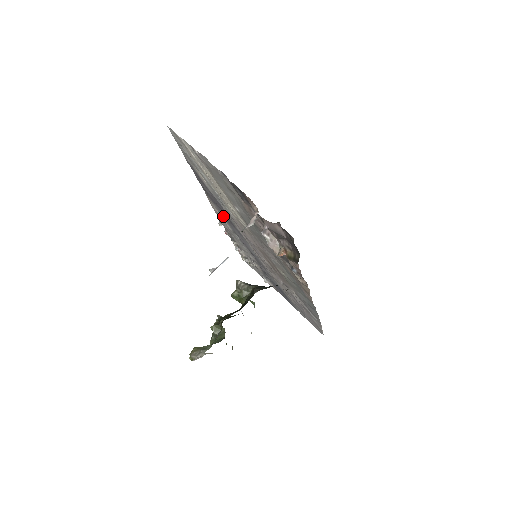
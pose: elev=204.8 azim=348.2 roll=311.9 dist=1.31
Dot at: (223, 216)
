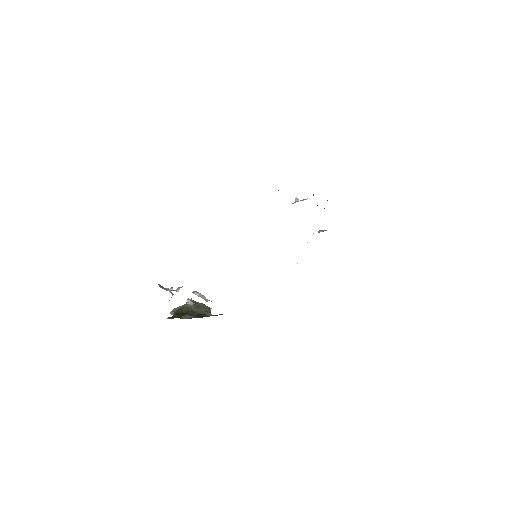
Dot at: occluded
